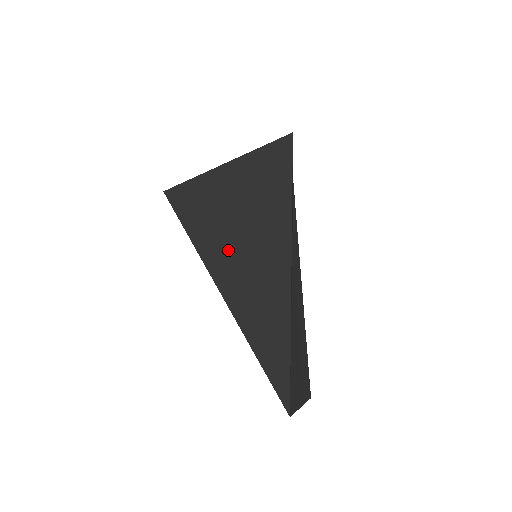
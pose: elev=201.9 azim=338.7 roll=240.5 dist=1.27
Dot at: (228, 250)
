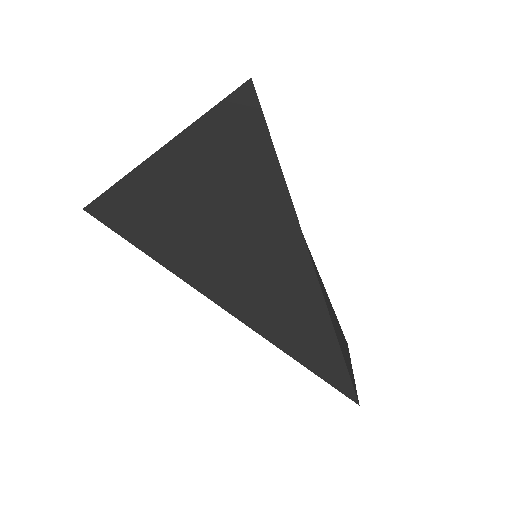
Dot at: (226, 272)
